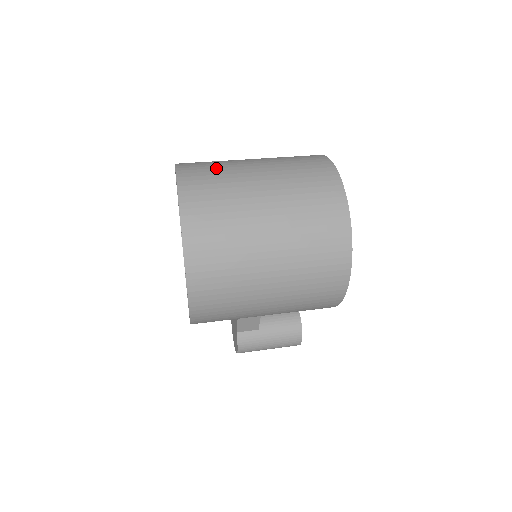
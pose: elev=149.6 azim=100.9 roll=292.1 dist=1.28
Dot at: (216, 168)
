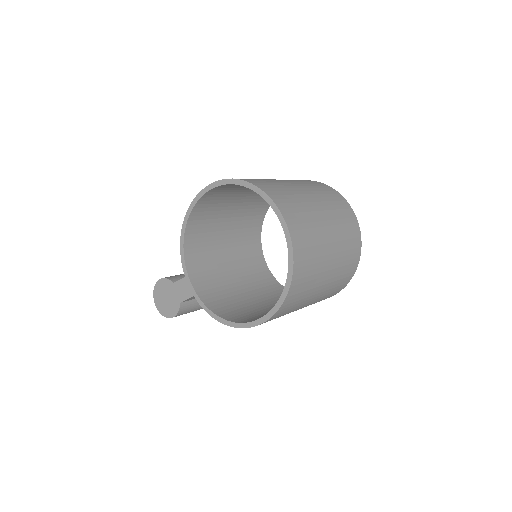
Dot at: (297, 203)
